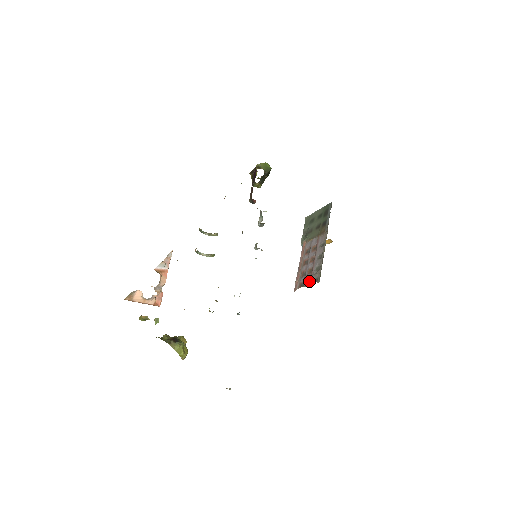
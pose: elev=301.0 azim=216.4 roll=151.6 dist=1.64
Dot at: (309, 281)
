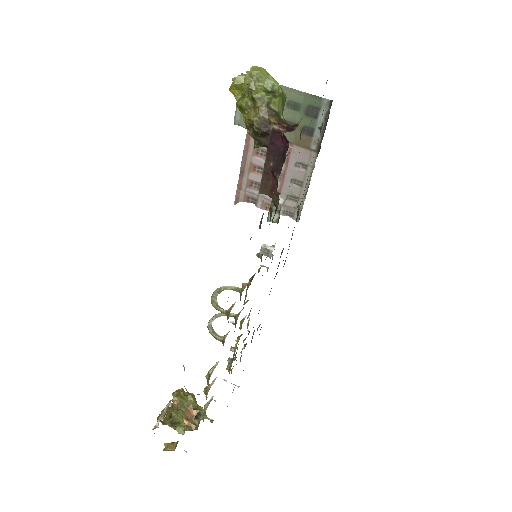
Dot at: occluded
